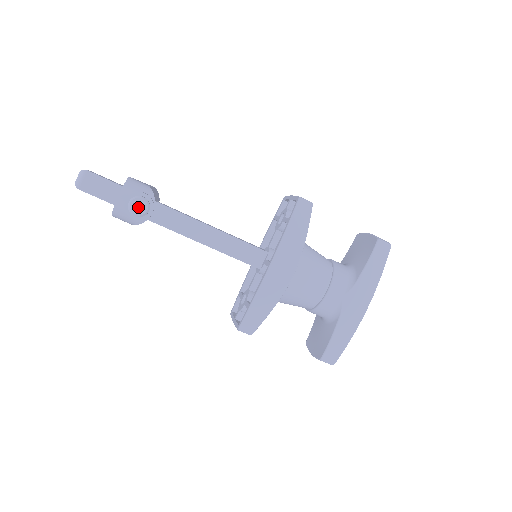
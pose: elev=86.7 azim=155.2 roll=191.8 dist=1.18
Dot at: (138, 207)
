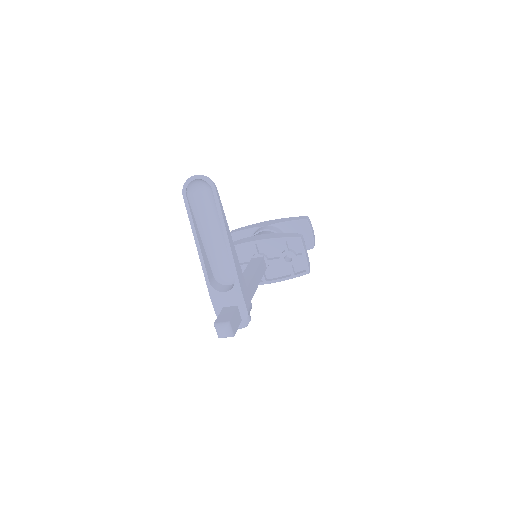
Dot at: occluded
